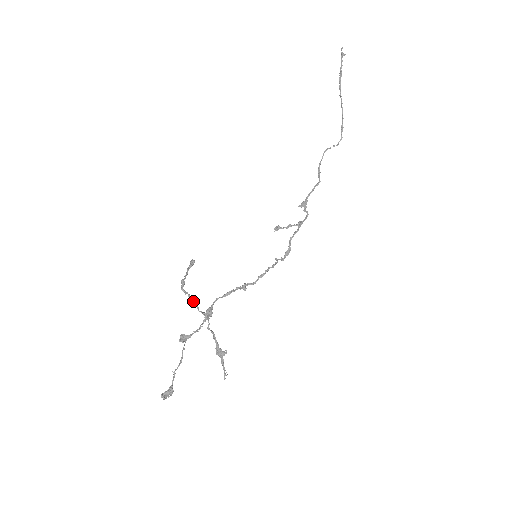
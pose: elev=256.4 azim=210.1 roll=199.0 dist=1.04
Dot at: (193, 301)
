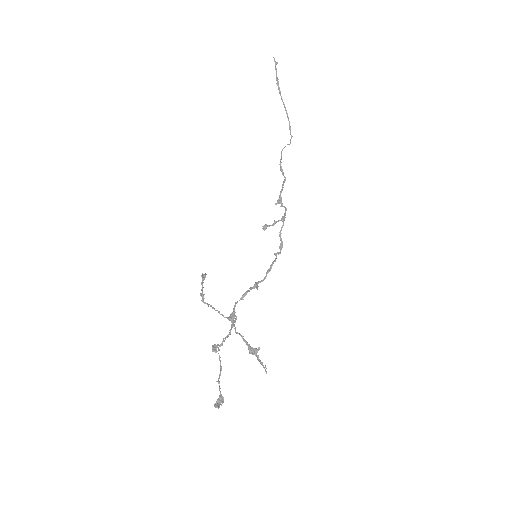
Dot at: (216, 310)
